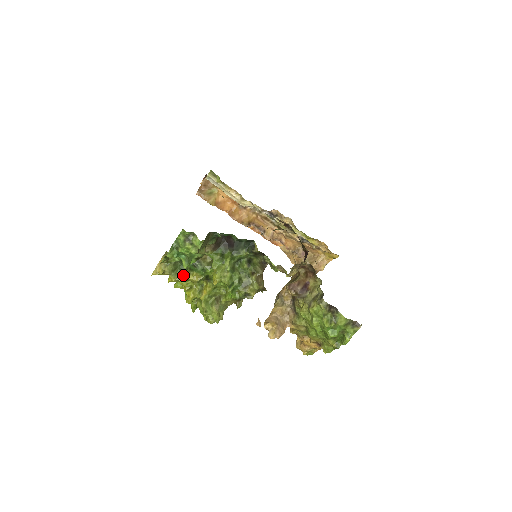
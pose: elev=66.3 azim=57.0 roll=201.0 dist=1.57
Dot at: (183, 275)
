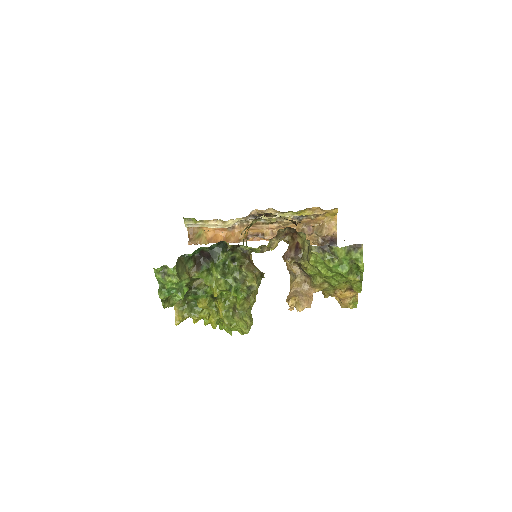
Dot at: occluded
